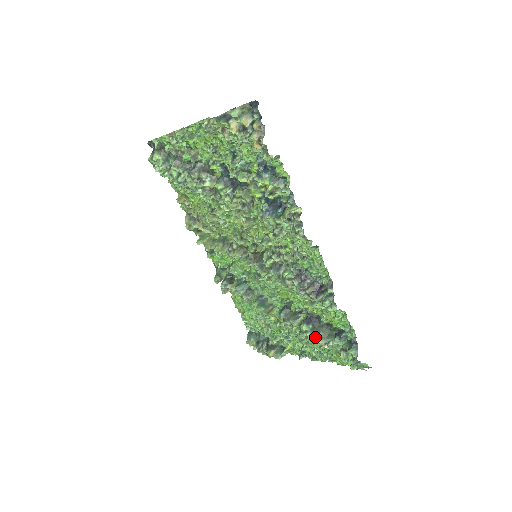
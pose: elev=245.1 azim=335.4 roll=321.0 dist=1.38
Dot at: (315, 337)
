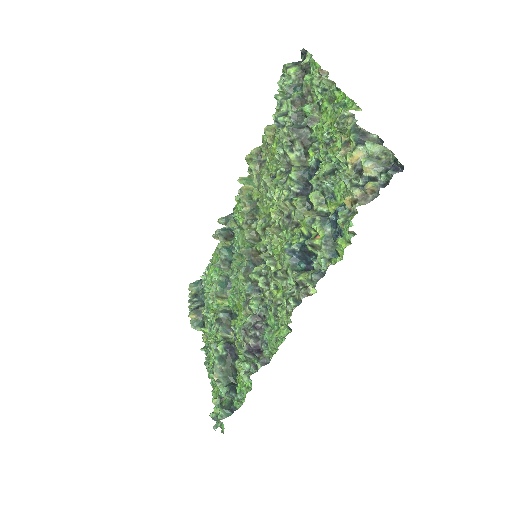
Dot at: (217, 364)
